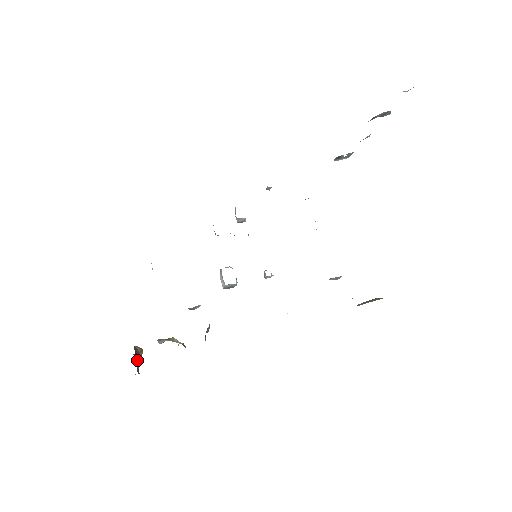
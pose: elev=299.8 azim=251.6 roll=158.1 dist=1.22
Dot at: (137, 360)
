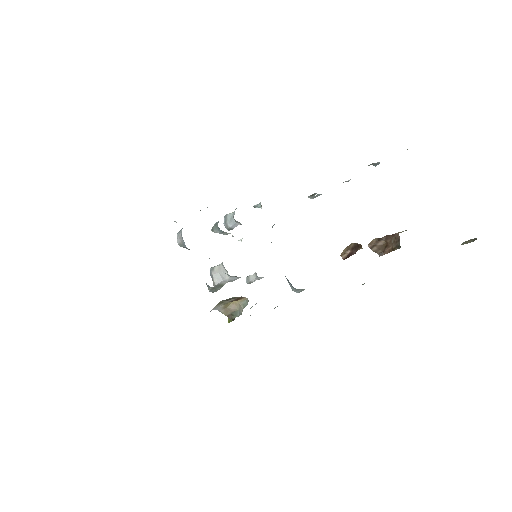
Dot at: (376, 246)
